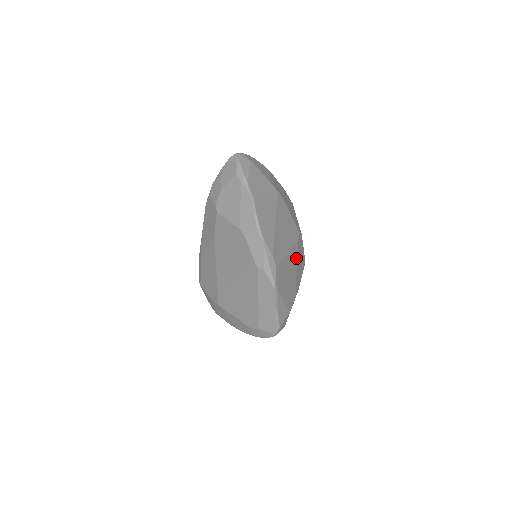
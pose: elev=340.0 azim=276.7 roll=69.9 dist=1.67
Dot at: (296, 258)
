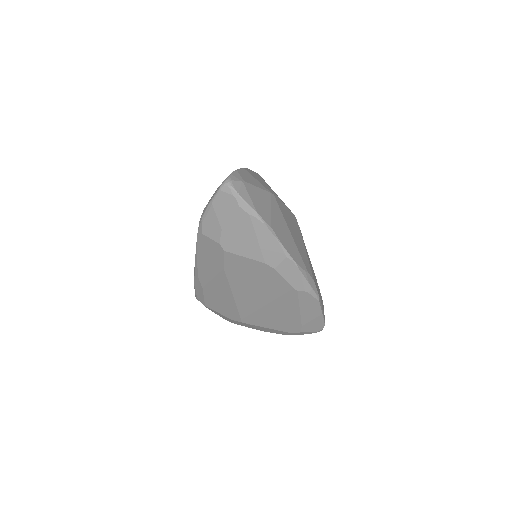
Dot at: occluded
